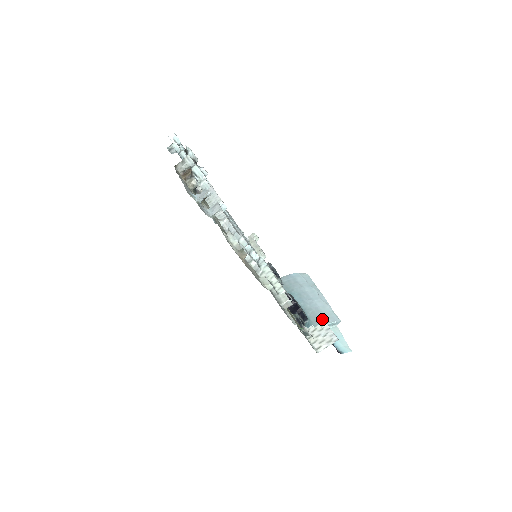
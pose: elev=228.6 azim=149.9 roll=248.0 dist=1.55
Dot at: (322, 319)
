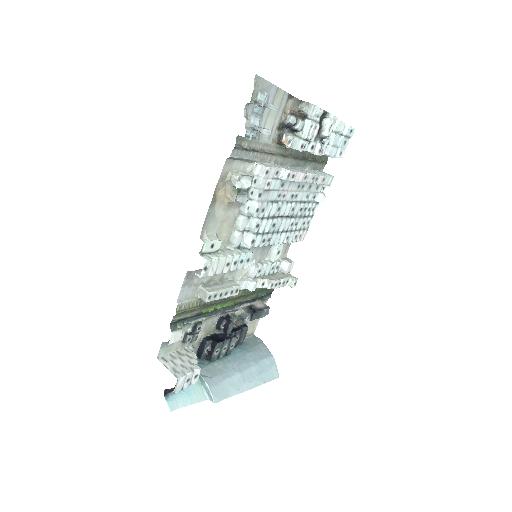
Dot at: (213, 378)
